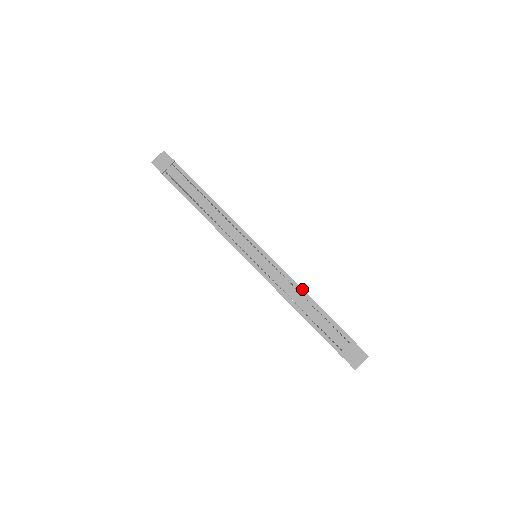
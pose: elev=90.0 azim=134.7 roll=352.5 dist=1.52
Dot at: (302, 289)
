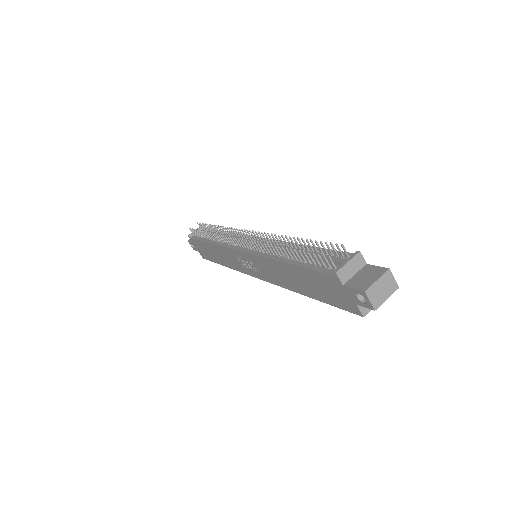
Dot at: occluded
